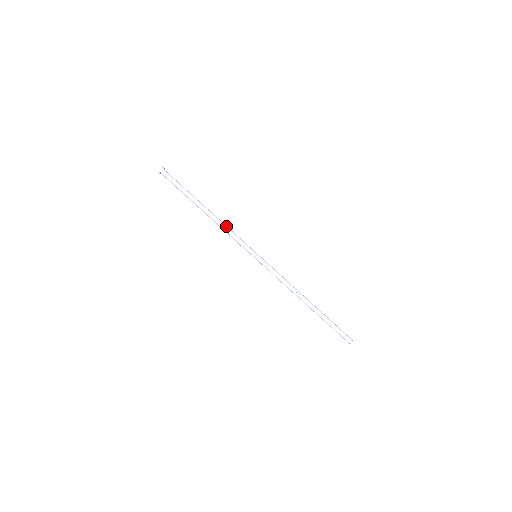
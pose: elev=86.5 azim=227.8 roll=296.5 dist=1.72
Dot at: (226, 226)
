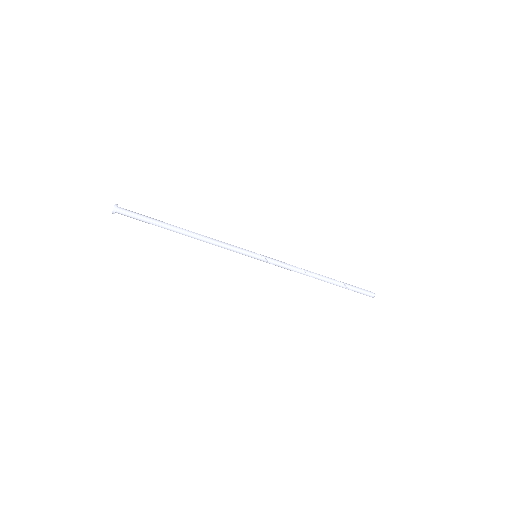
Dot at: (213, 241)
